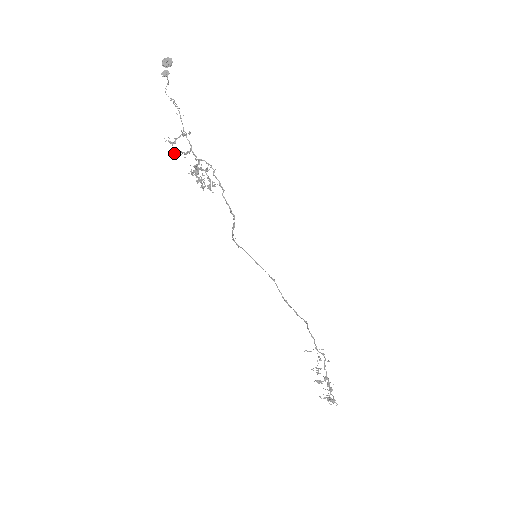
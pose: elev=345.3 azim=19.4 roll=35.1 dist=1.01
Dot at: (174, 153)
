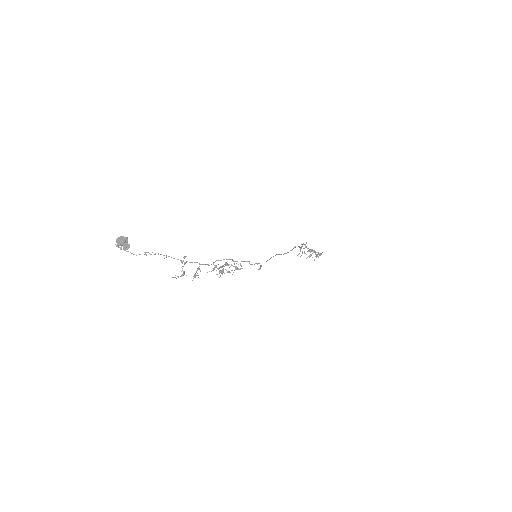
Dot at: (193, 278)
